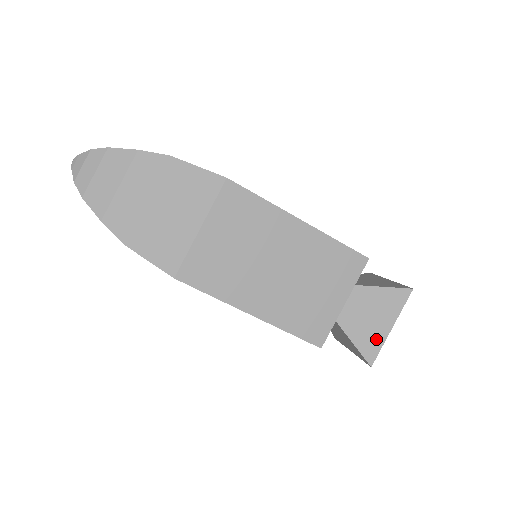
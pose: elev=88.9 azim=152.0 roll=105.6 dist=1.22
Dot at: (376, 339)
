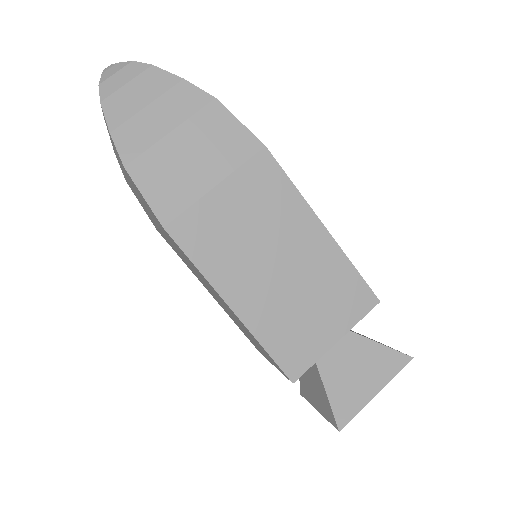
Dot at: (355, 400)
